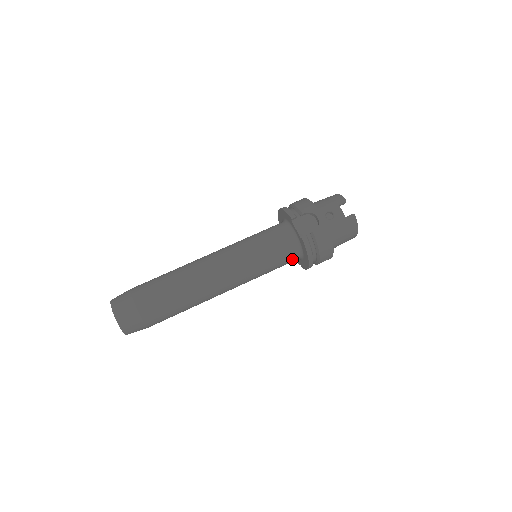
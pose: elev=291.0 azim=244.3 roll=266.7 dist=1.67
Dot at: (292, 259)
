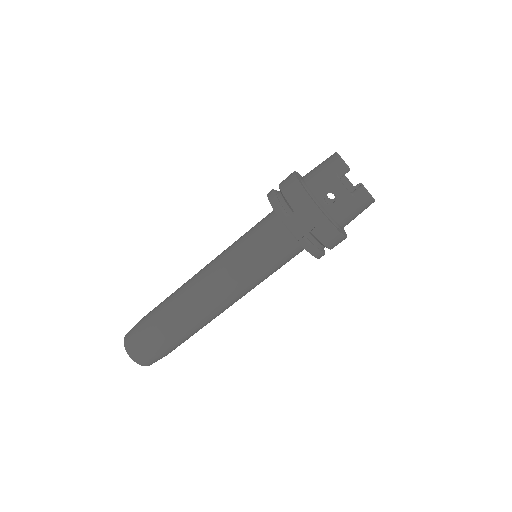
Dot at: (298, 253)
